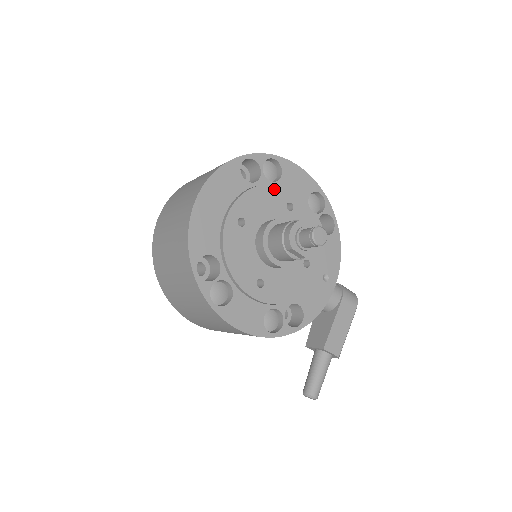
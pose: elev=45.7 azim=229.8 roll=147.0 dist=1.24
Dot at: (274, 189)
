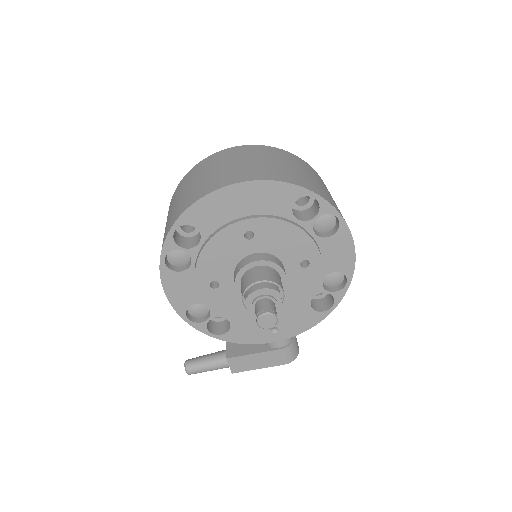
Dot at: (307, 240)
